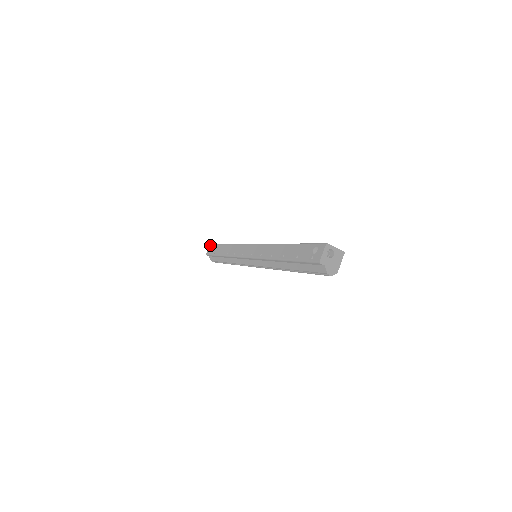
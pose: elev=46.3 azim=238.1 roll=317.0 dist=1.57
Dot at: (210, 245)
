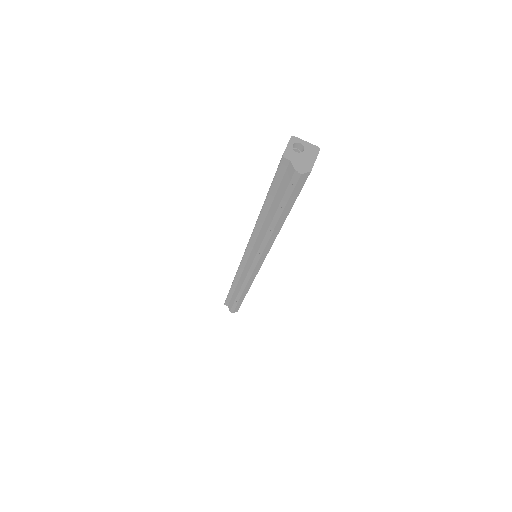
Dot at: occluded
